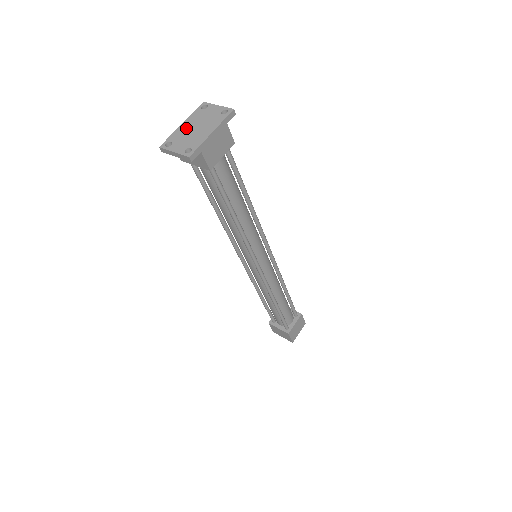
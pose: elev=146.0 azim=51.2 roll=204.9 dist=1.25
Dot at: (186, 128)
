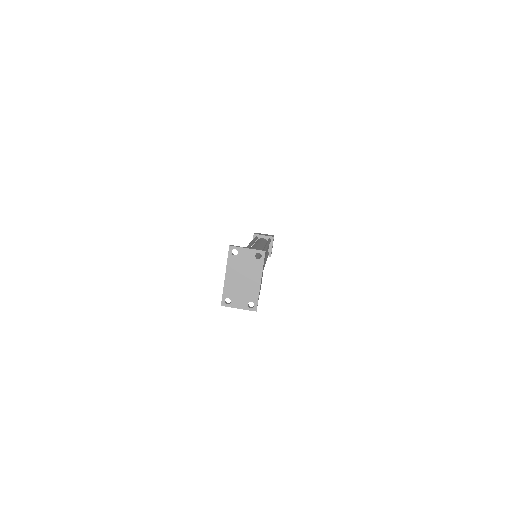
Dot at: (233, 281)
